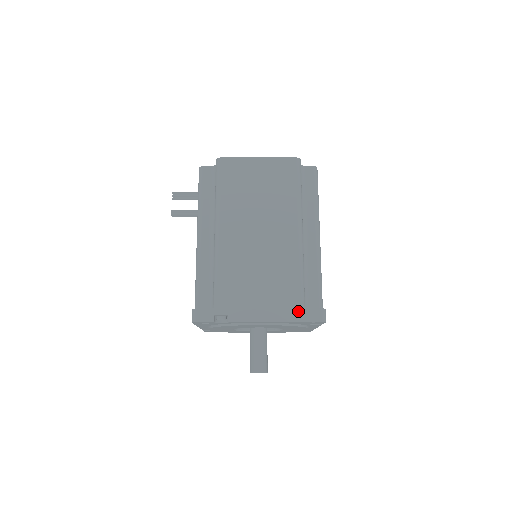
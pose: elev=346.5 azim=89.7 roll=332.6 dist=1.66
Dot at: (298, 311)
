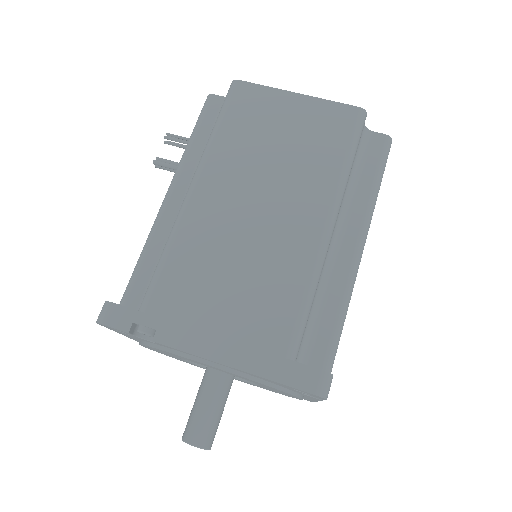
Dot at: (280, 362)
